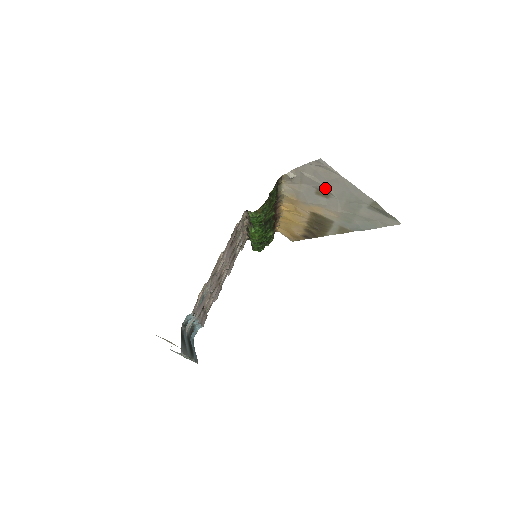
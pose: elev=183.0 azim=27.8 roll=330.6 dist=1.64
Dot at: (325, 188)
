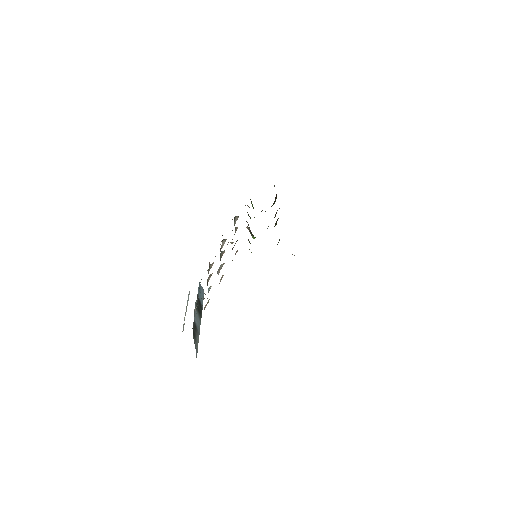
Dot at: occluded
